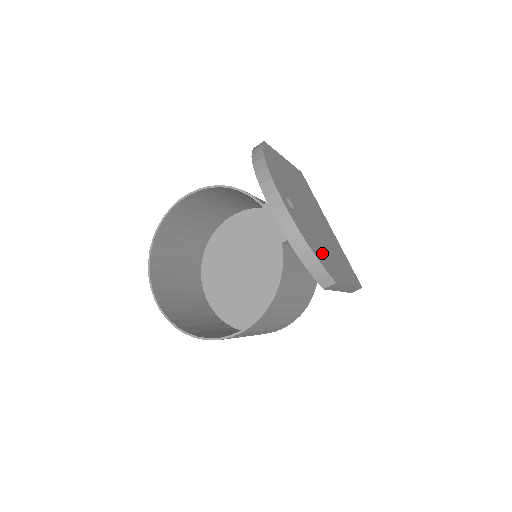
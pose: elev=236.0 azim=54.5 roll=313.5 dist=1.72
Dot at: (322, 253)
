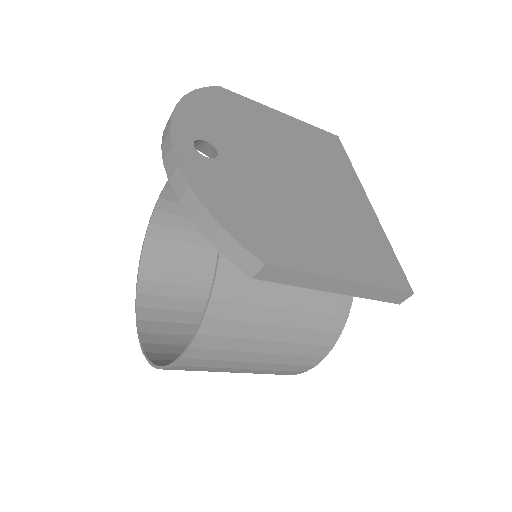
Dot at: (260, 220)
